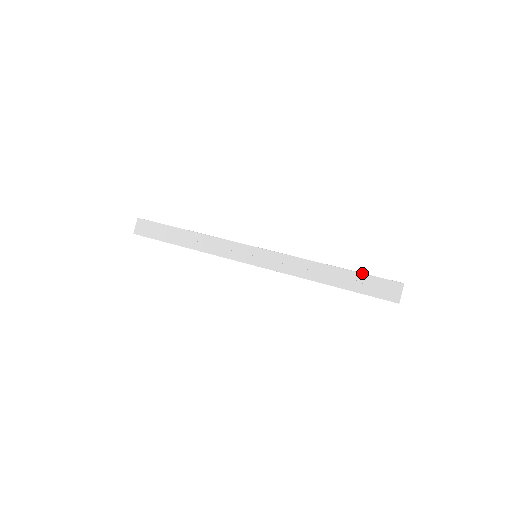
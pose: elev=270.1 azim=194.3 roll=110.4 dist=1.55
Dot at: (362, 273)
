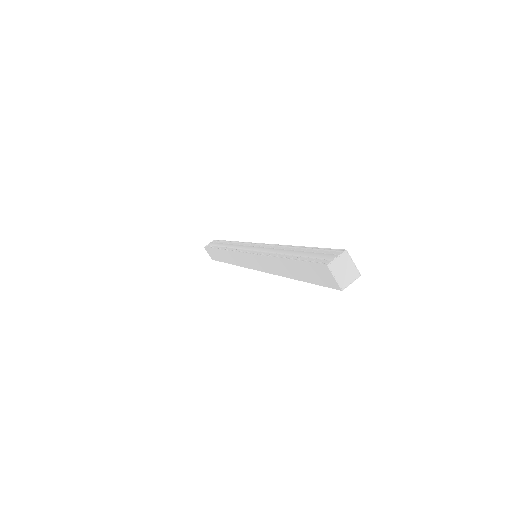
Dot at: (298, 261)
